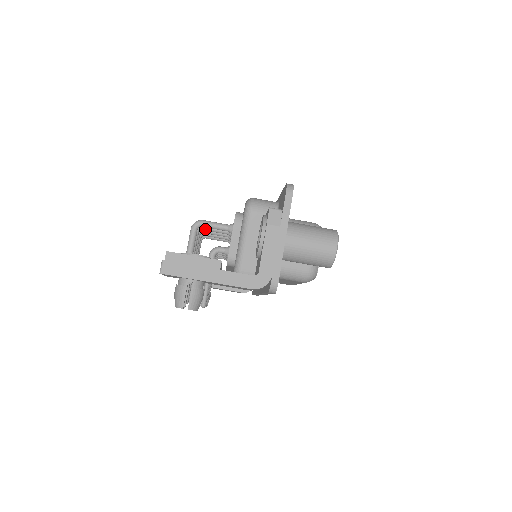
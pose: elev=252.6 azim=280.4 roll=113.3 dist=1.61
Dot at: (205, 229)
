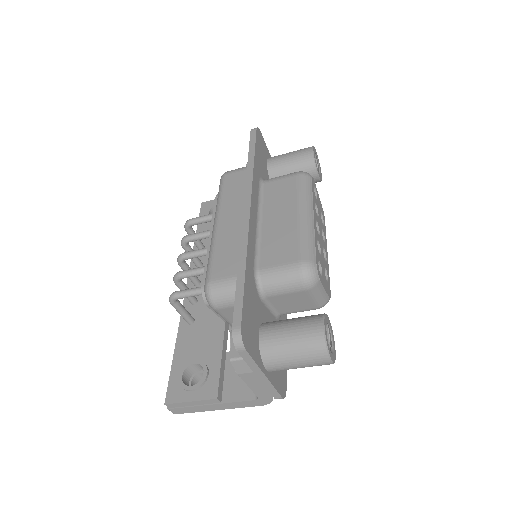
Dot at: occluded
